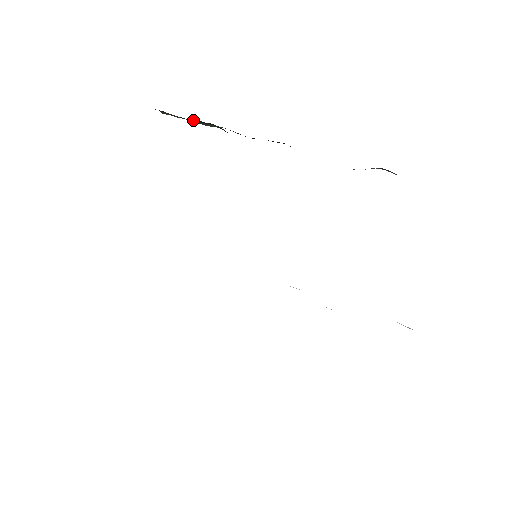
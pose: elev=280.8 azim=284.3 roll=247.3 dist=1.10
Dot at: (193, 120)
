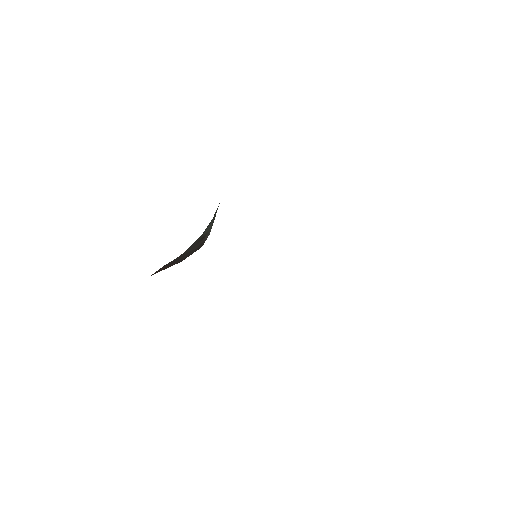
Dot at: occluded
